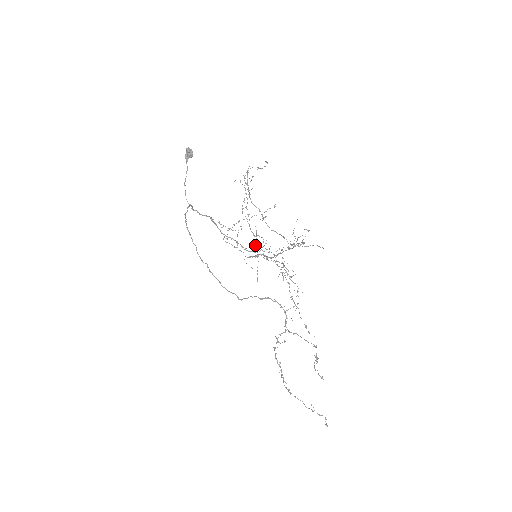
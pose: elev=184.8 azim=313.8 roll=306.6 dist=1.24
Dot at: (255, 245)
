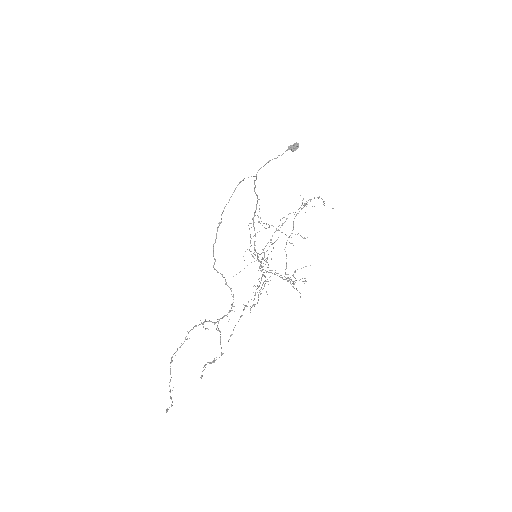
Dot at: (264, 248)
